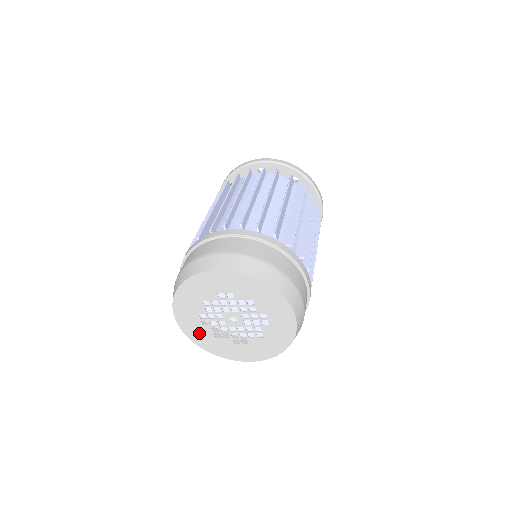
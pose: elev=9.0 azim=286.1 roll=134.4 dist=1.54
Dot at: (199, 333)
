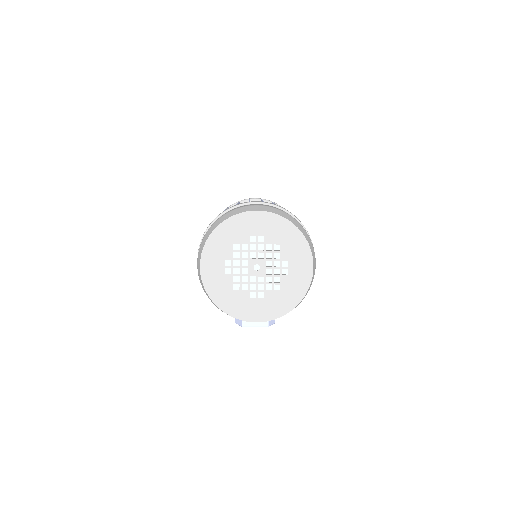
Dot at: (218, 284)
